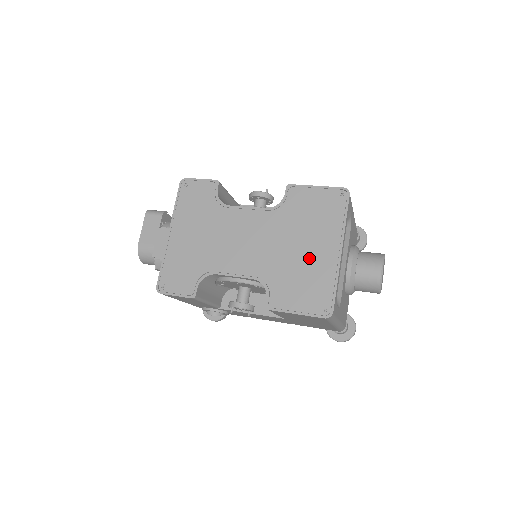
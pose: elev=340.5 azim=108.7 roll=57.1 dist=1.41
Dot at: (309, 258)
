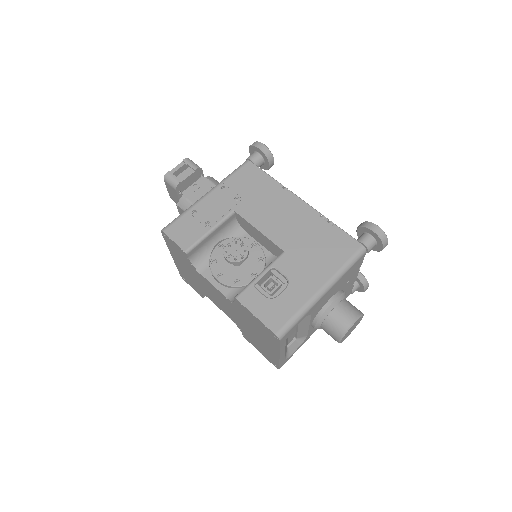
Dot at: (260, 341)
